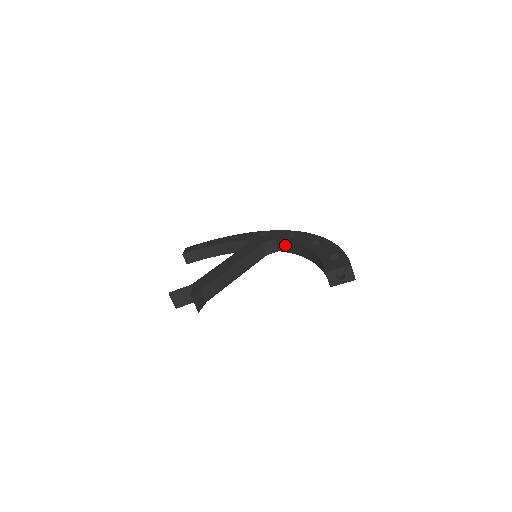
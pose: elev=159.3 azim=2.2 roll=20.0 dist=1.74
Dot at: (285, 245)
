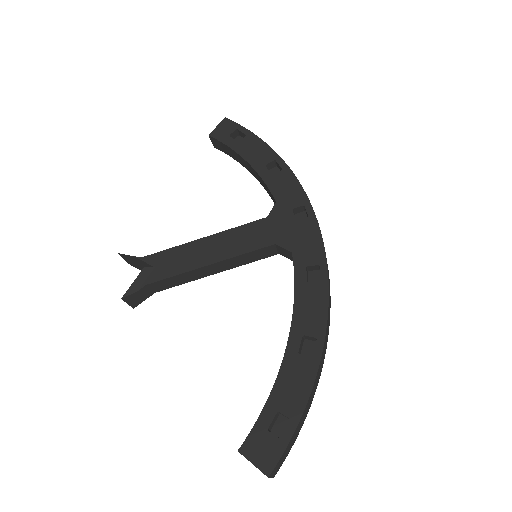
Dot at: occluded
